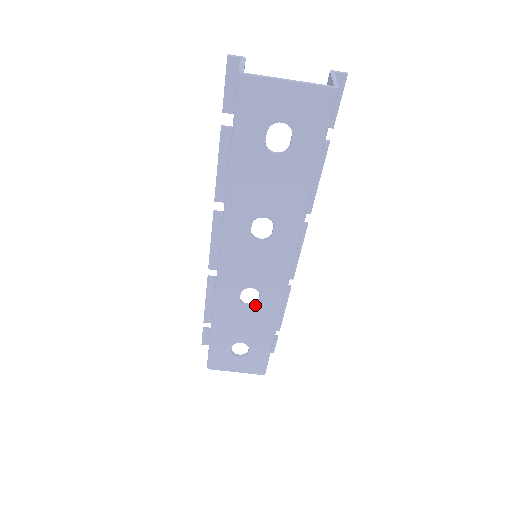
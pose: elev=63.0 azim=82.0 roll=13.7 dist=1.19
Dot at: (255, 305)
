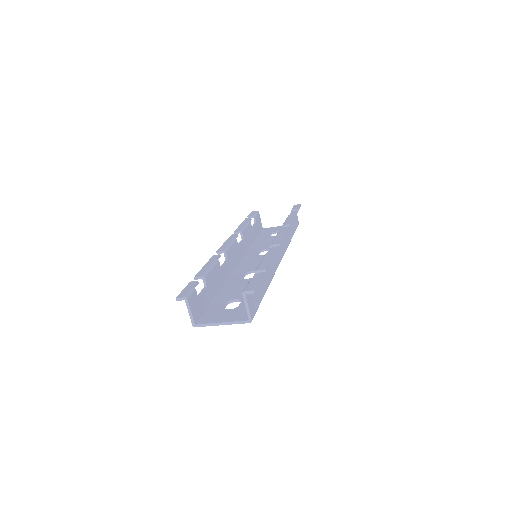
Dot at: occluded
